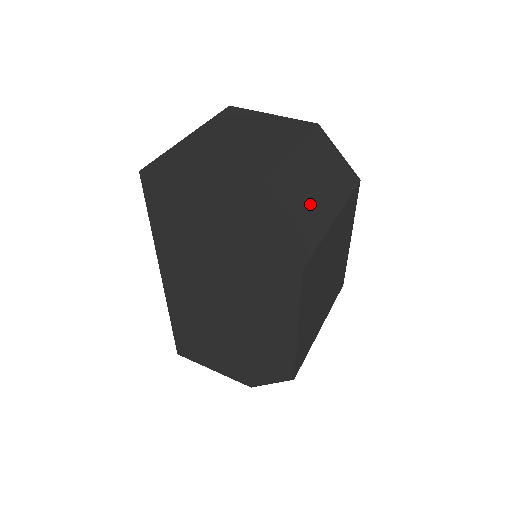
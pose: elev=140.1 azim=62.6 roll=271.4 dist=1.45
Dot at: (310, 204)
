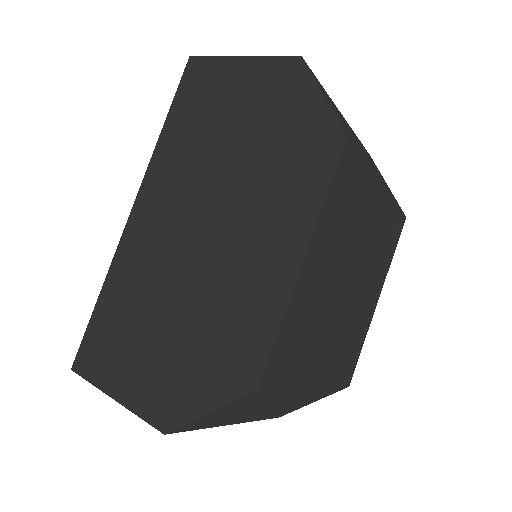
Dot at: (359, 147)
